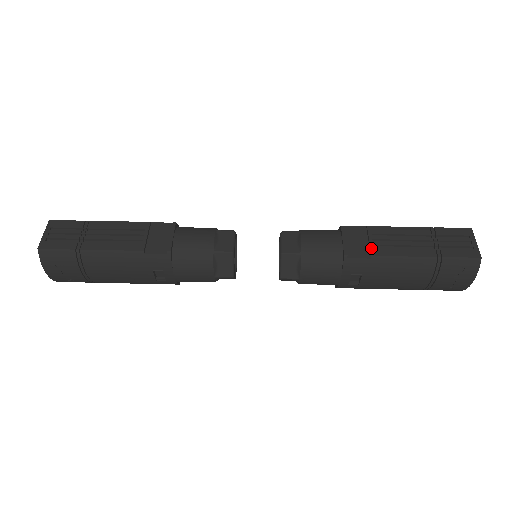
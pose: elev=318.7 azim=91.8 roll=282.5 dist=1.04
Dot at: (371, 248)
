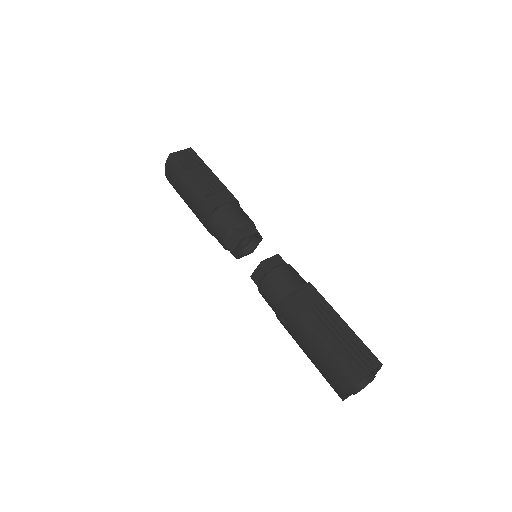
Dot at: (306, 306)
